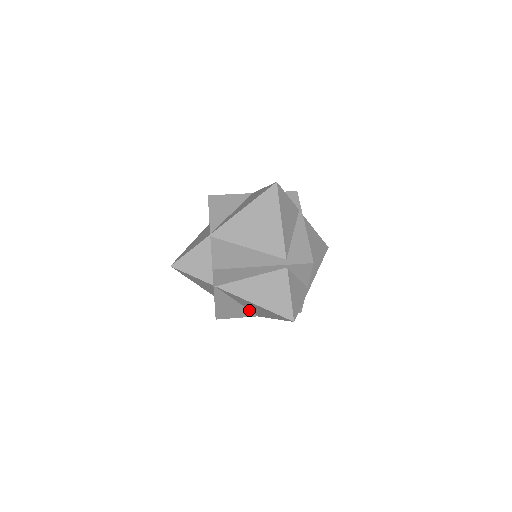
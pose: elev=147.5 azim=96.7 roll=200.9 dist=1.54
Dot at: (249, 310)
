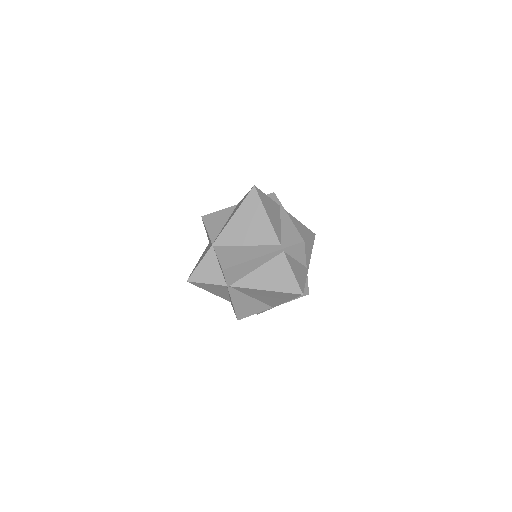
Dot at: (264, 303)
